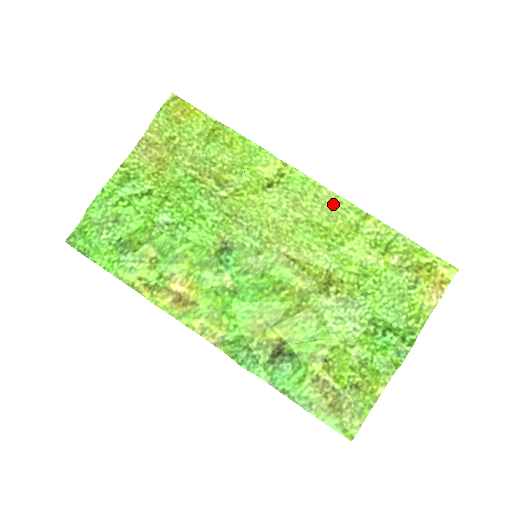
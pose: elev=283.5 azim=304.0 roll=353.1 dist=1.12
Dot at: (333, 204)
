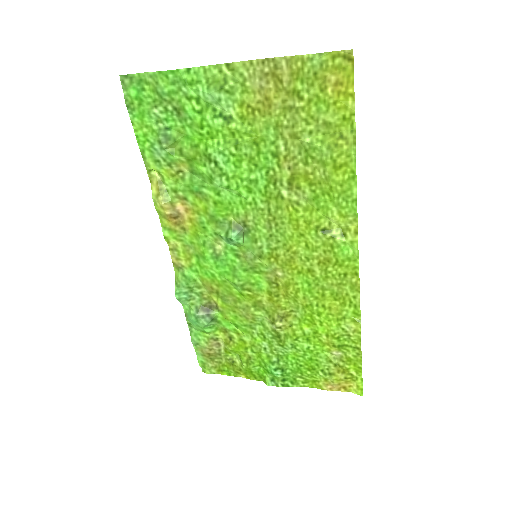
Dot at: (349, 291)
